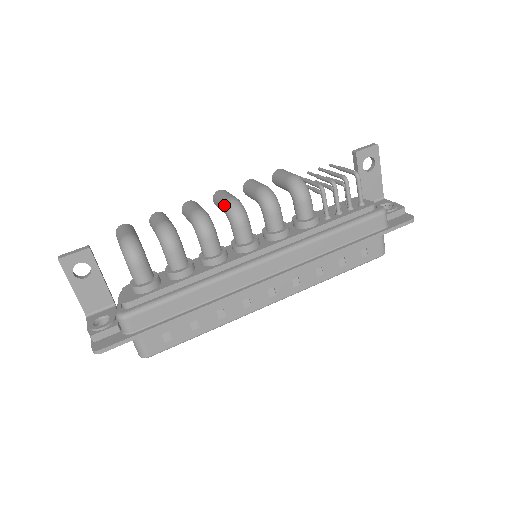
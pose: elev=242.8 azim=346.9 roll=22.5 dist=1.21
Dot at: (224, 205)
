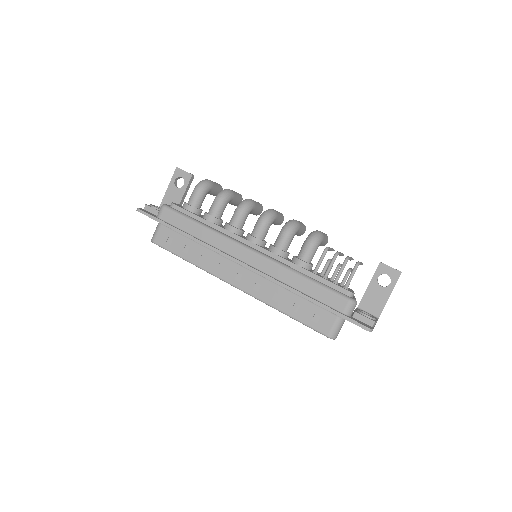
Dot at: occluded
